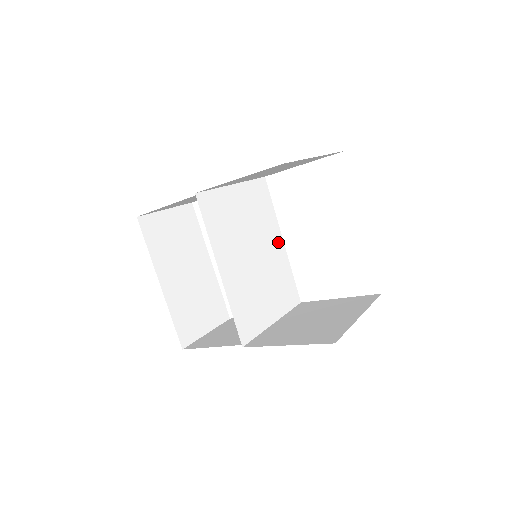
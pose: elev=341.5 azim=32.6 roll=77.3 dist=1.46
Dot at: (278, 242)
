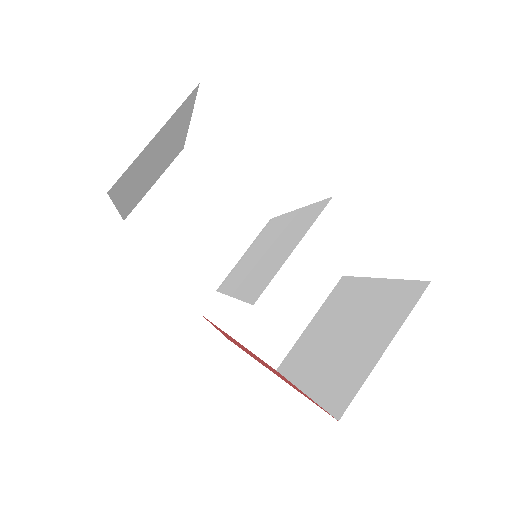
Dot at: (290, 219)
